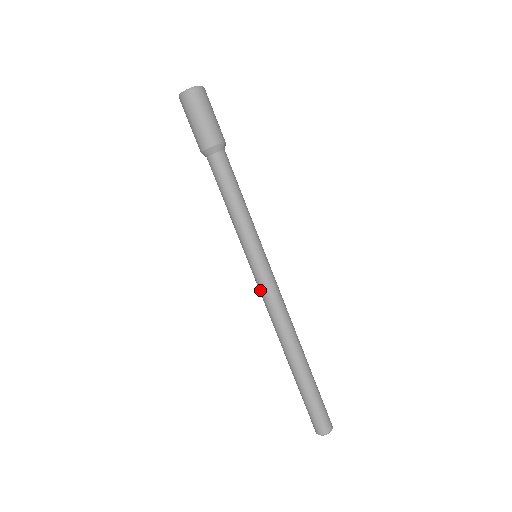
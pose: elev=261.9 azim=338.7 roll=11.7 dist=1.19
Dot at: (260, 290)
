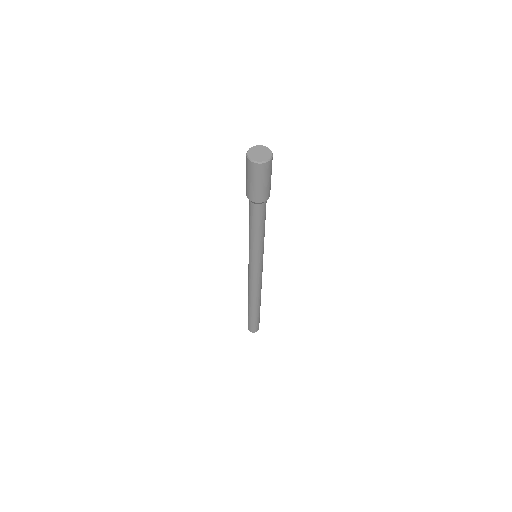
Dot at: (253, 276)
